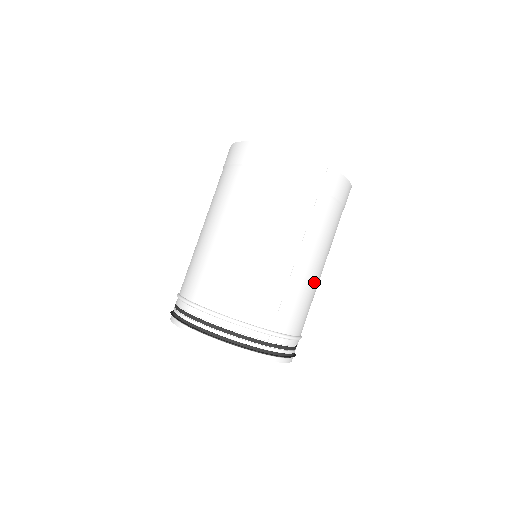
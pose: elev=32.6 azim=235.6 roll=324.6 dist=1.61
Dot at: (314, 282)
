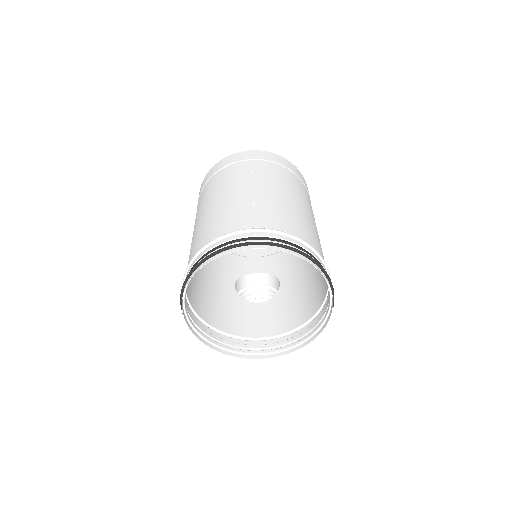
Dot at: (291, 205)
